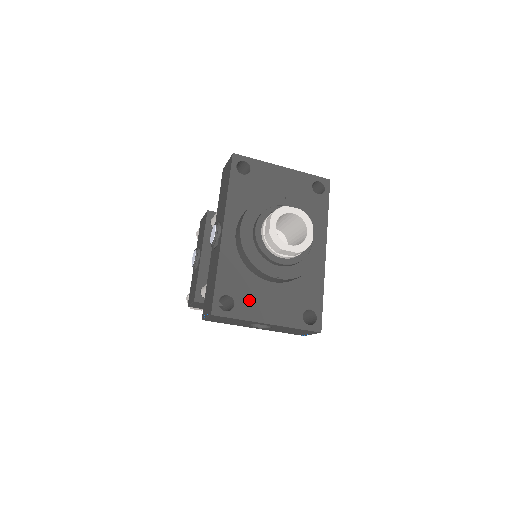
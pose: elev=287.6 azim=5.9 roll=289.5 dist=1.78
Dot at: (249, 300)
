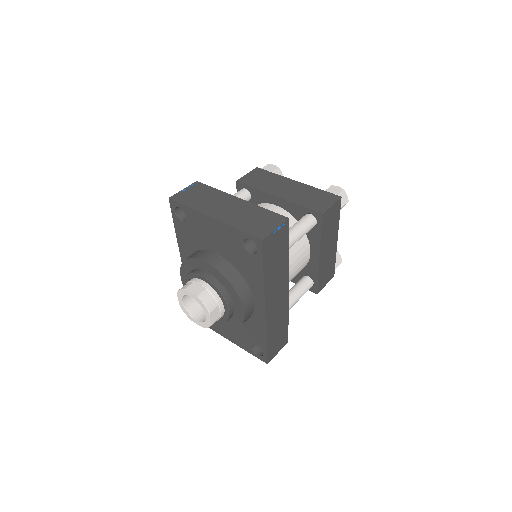
Dot at: occluded
